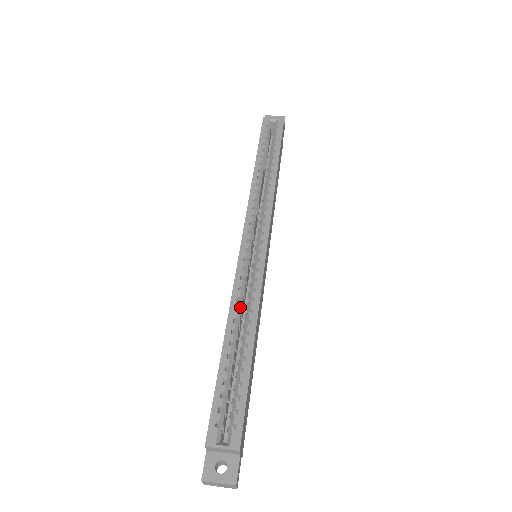
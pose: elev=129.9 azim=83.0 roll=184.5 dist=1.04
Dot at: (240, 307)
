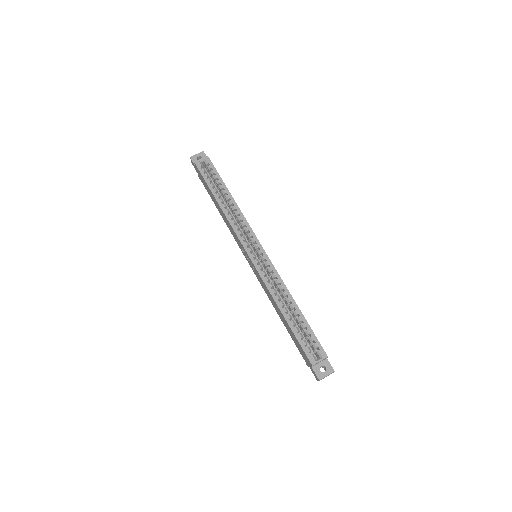
Dot at: (276, 292)
